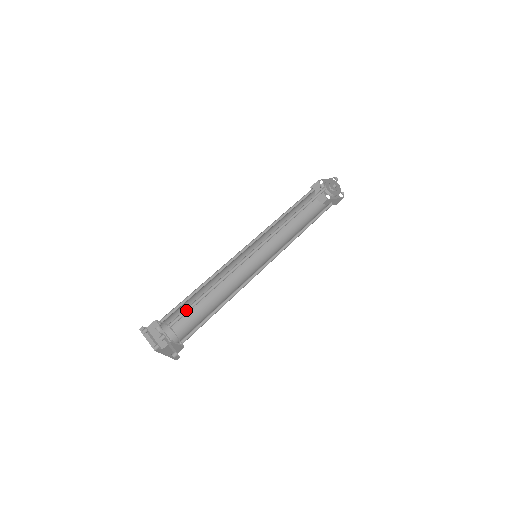
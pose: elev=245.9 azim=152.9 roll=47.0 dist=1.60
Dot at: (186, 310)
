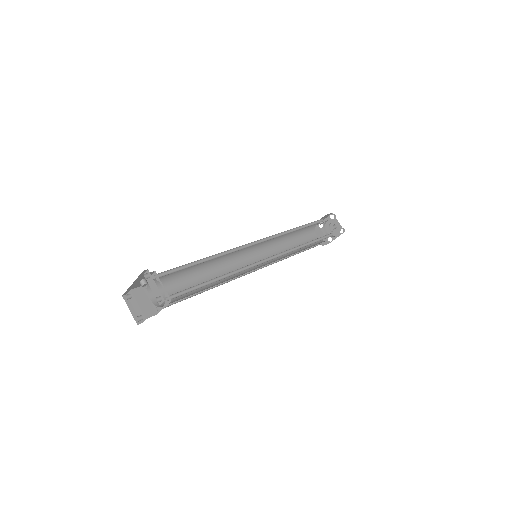
Dot at: (176, 270)
